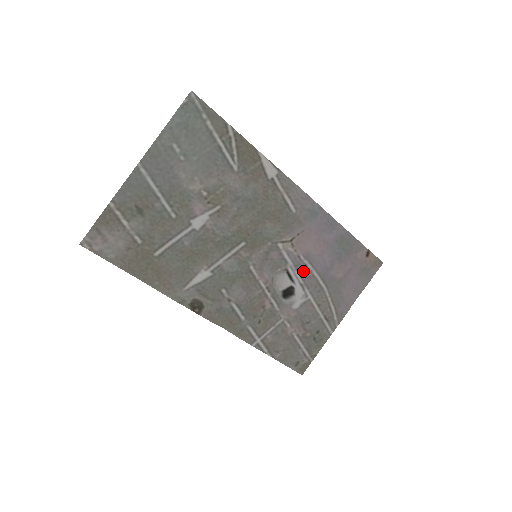
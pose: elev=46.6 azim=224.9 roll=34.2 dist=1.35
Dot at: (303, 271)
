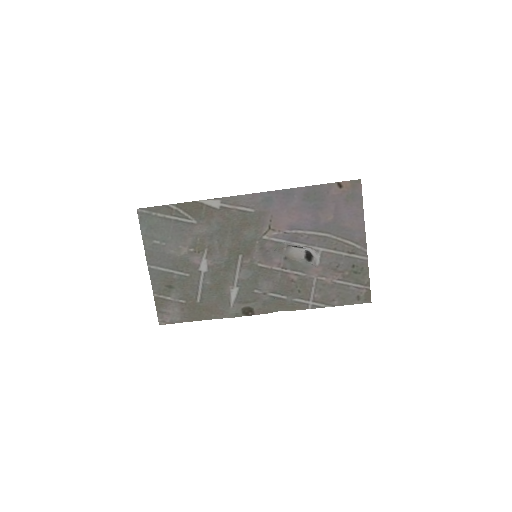
Dot at: (298, 238)
